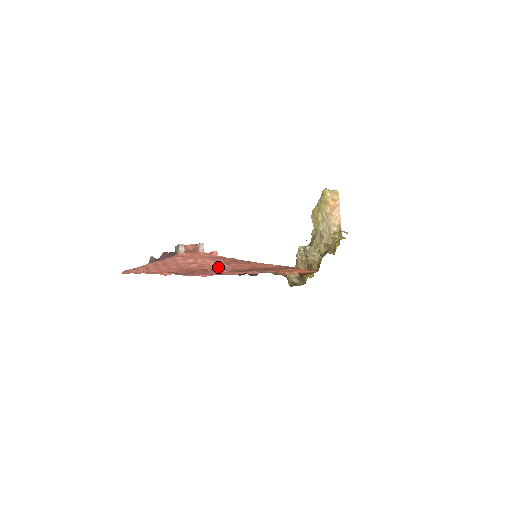
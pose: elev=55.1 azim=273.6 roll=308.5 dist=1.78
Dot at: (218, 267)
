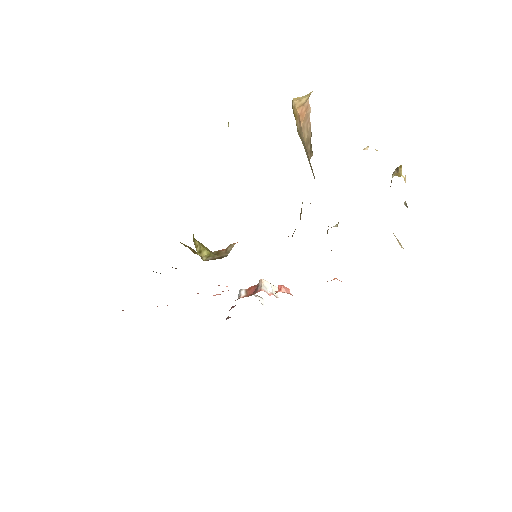
Dot at: occluded
